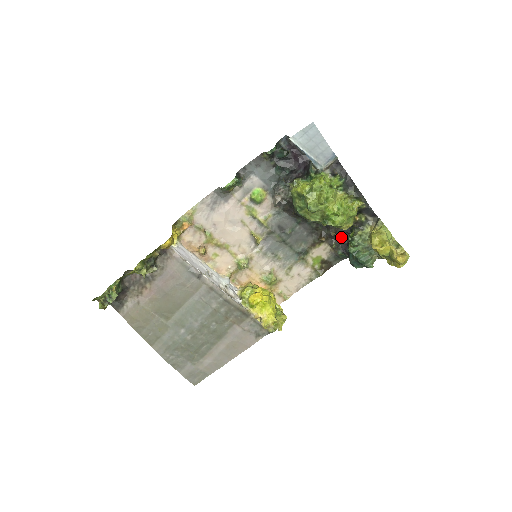
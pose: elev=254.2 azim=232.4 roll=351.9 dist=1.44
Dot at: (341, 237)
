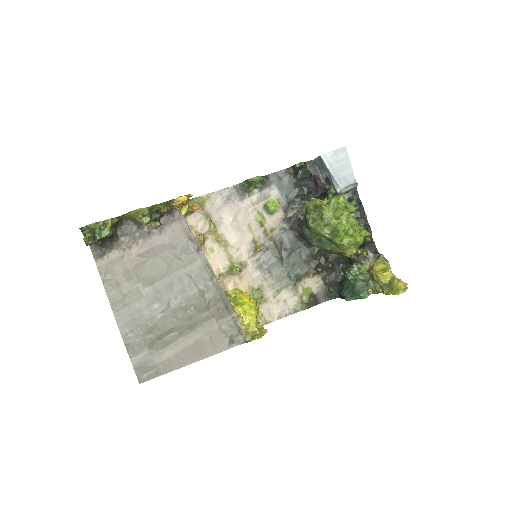
Dot at: (336, 274)
